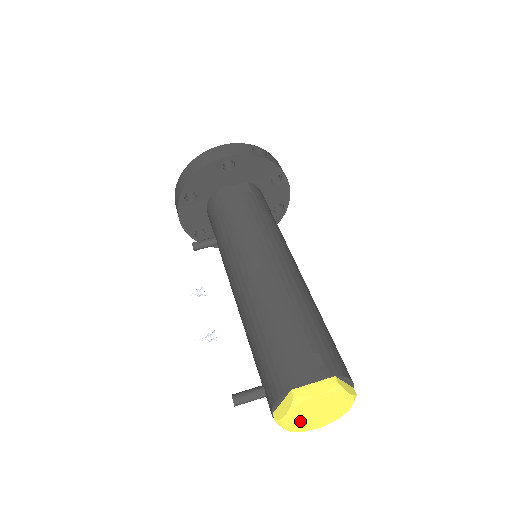
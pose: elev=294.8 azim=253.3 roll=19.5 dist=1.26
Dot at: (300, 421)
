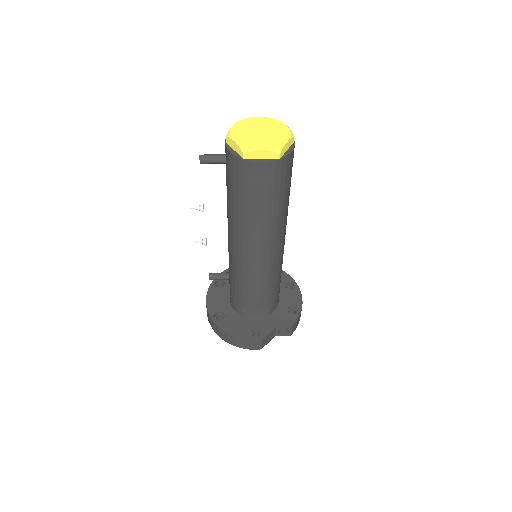
Dot at: (245, 136)
